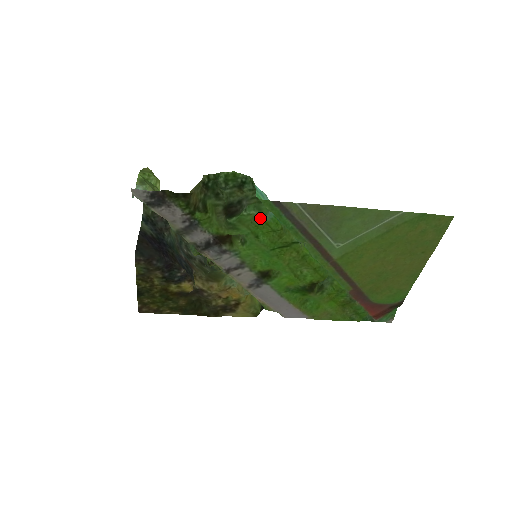
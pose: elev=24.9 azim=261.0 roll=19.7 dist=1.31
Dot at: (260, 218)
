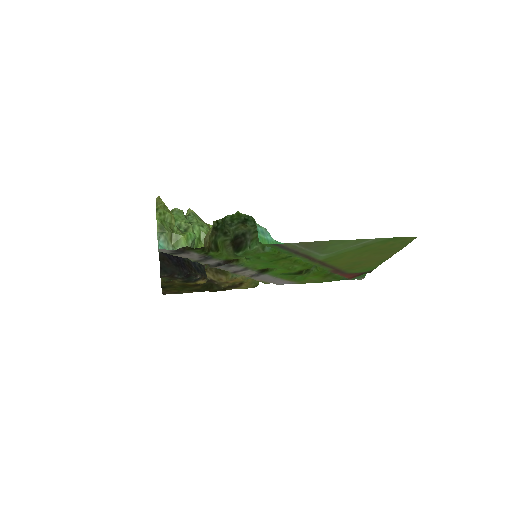
Dot at: (261, 251)
